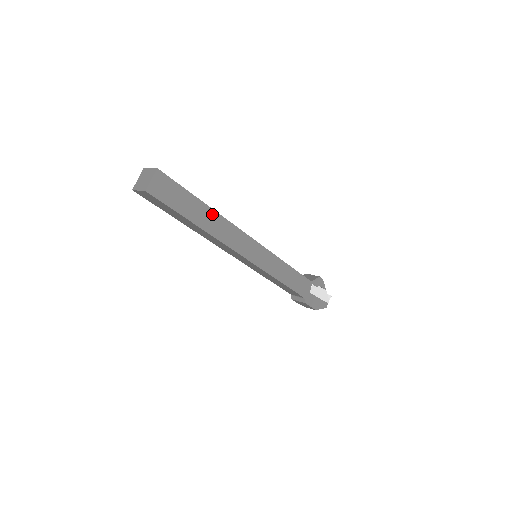
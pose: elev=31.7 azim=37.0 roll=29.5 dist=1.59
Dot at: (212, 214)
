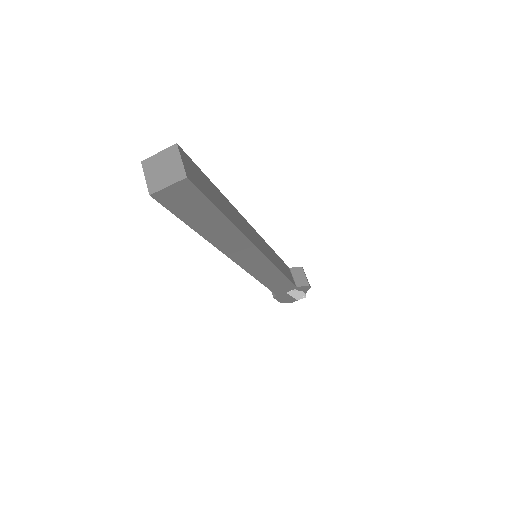
Dot at: (230, 229)
